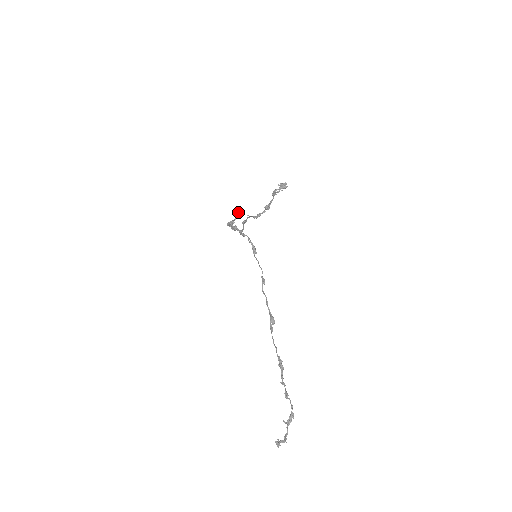
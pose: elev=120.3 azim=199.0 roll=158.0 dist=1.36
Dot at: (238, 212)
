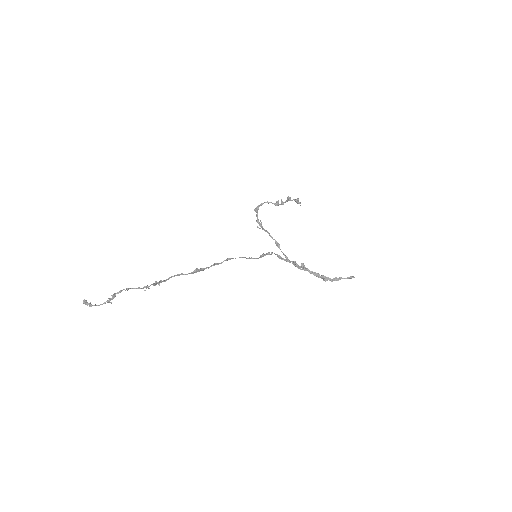
Dot at: (352, 276)
